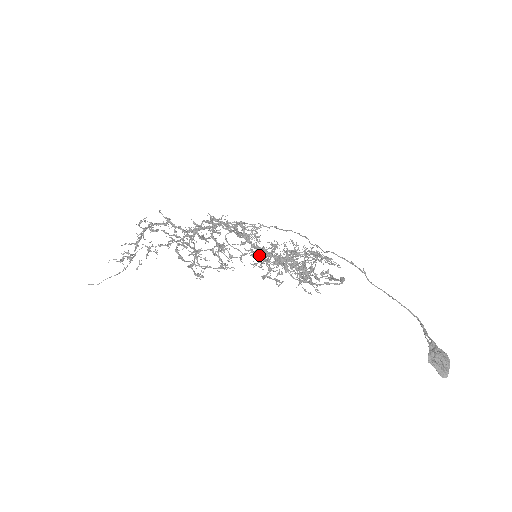
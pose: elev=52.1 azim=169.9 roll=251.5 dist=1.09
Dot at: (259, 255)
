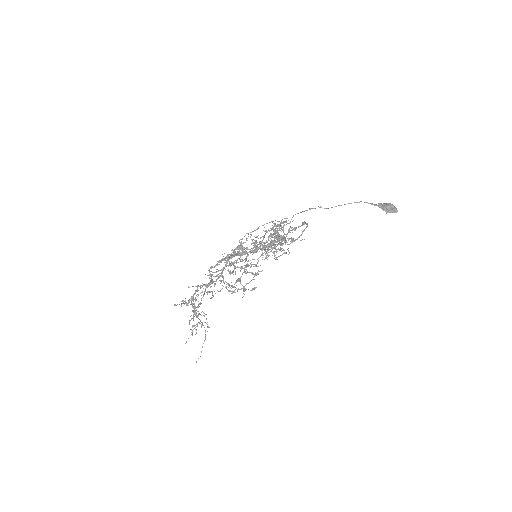
Dot at: occluded
